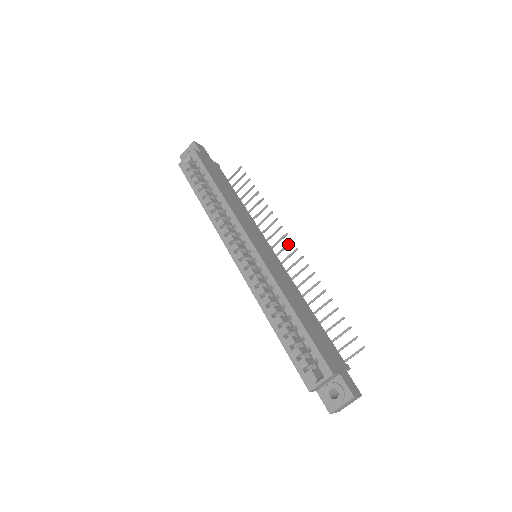
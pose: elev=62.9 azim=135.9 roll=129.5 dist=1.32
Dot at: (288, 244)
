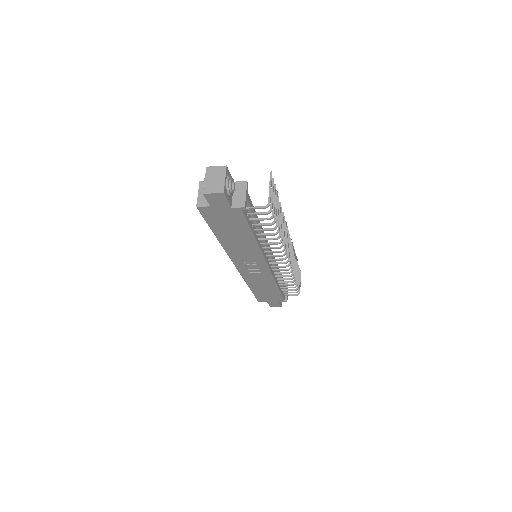
Dot at: occluded
